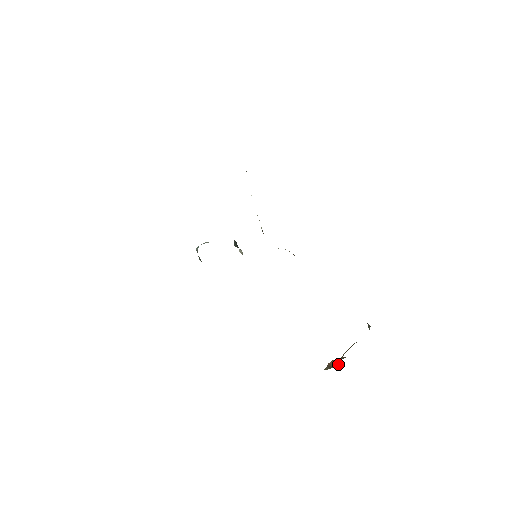
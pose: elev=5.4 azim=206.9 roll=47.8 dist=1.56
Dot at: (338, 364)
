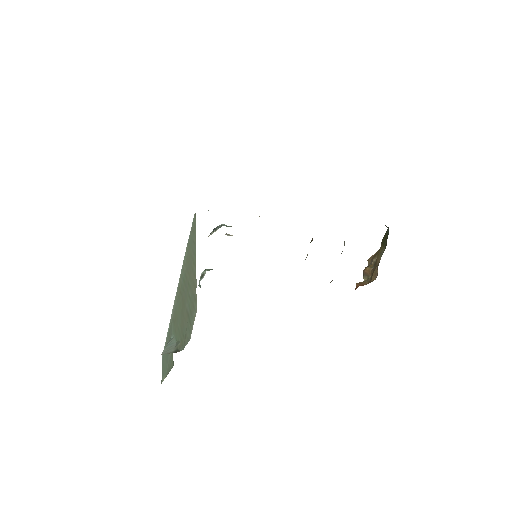
Dot at: (369, 258)
